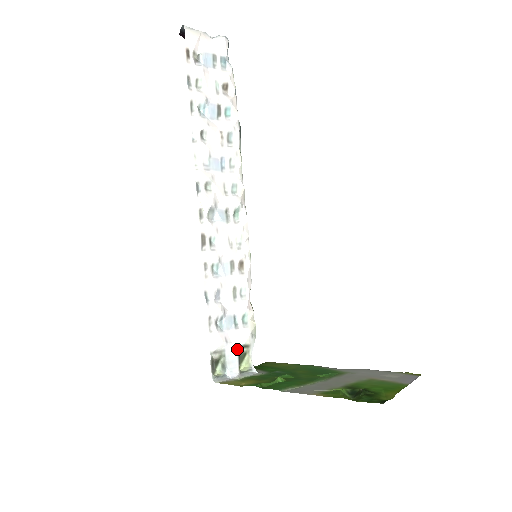
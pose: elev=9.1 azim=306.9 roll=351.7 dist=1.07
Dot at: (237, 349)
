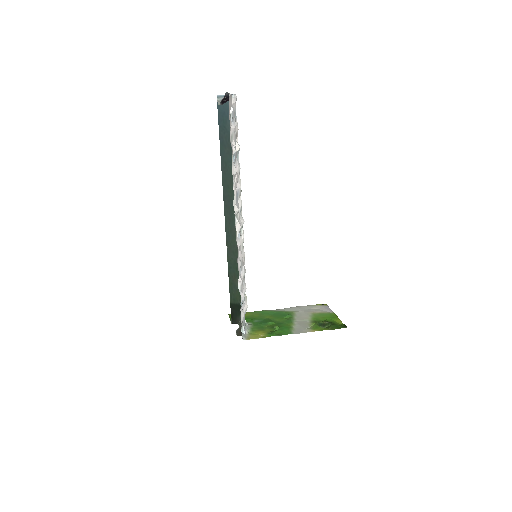
Dot at: (244, 315)
